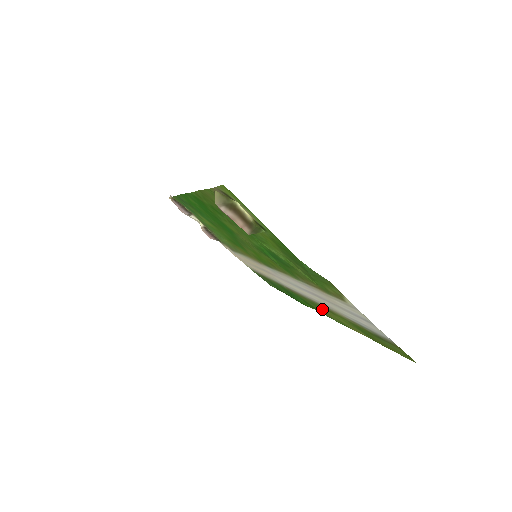
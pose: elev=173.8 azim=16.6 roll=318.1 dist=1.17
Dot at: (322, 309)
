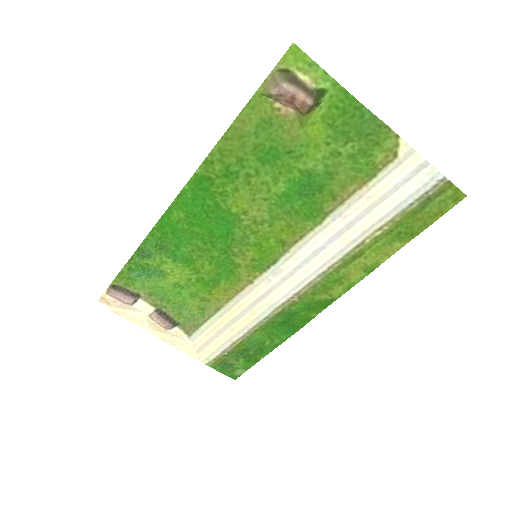
Dot at: (340, 277)
